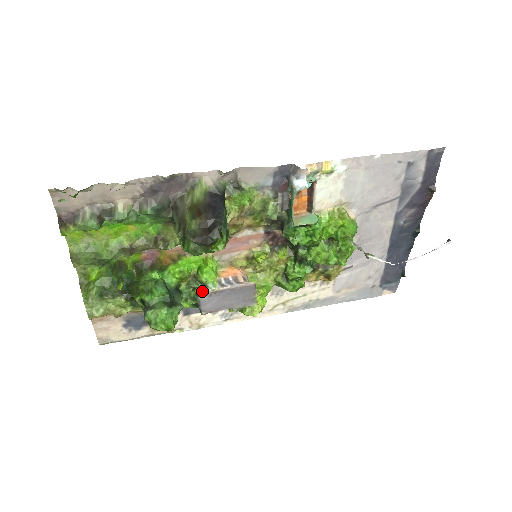
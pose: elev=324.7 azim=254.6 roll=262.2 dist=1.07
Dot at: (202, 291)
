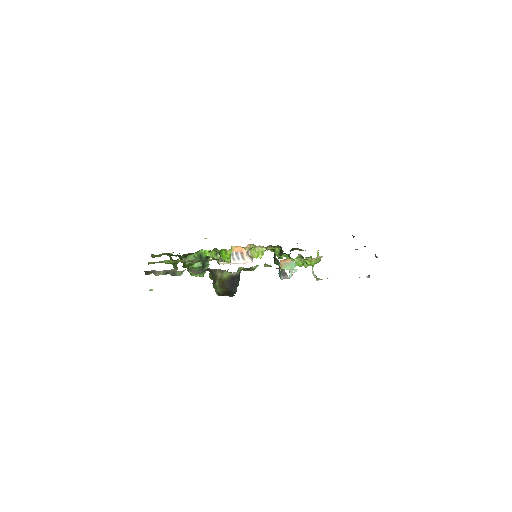
Dot at: (221, 263)
